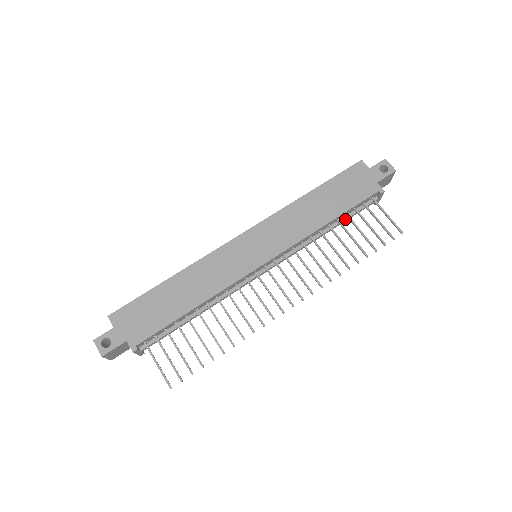
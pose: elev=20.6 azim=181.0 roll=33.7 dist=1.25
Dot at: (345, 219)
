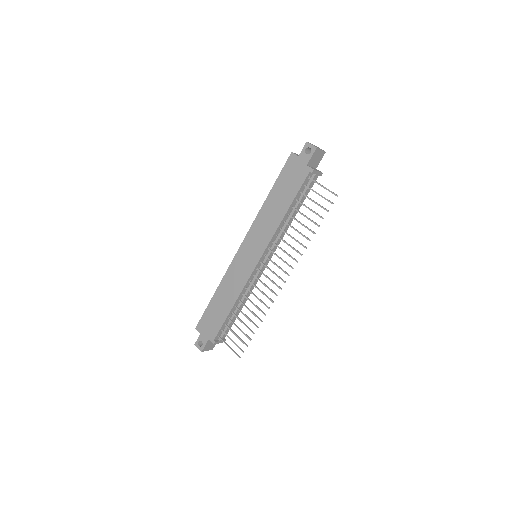
Dot at: (299, 203)
